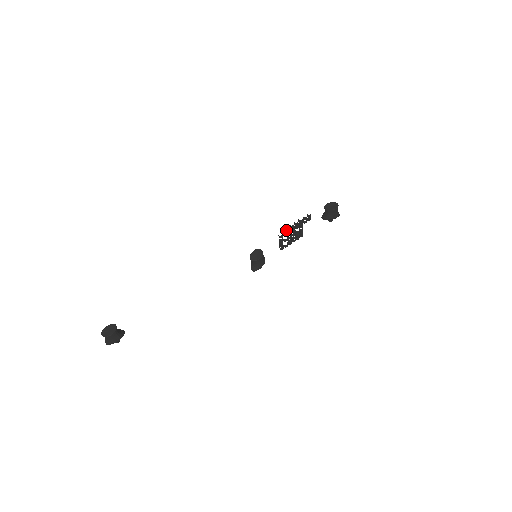
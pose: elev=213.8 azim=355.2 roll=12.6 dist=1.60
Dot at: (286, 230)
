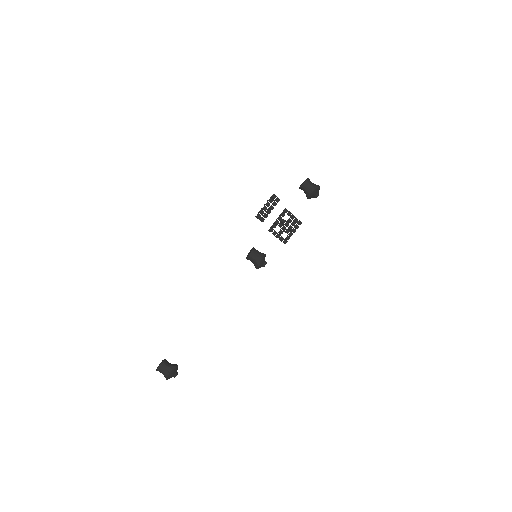
Dot at: (258, 218)
